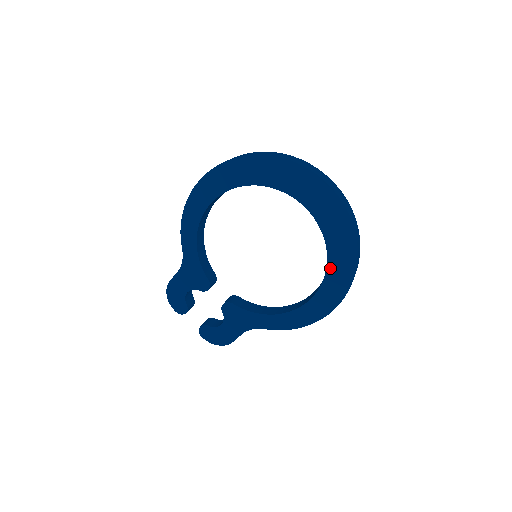
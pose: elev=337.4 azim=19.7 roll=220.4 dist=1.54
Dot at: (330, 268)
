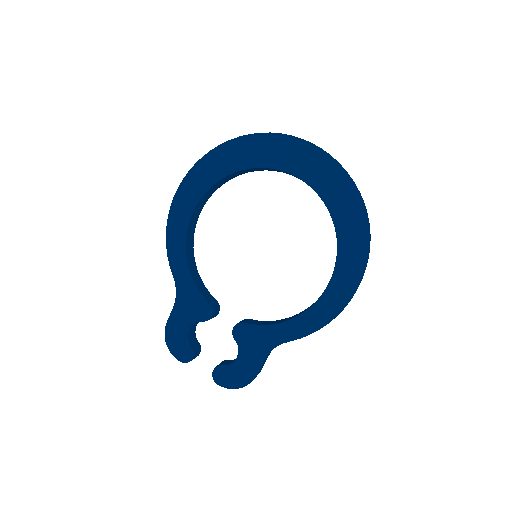
Dot at: (340, 232)
